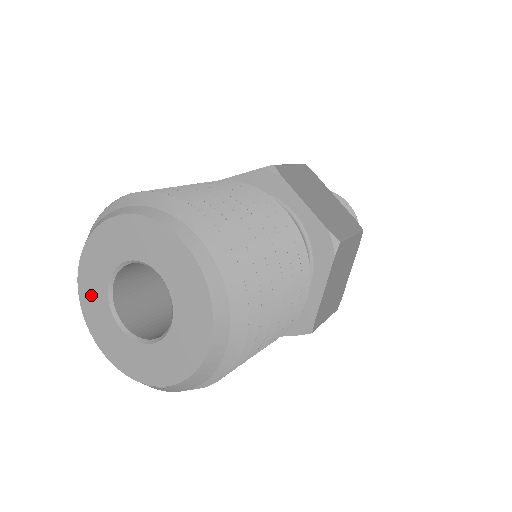
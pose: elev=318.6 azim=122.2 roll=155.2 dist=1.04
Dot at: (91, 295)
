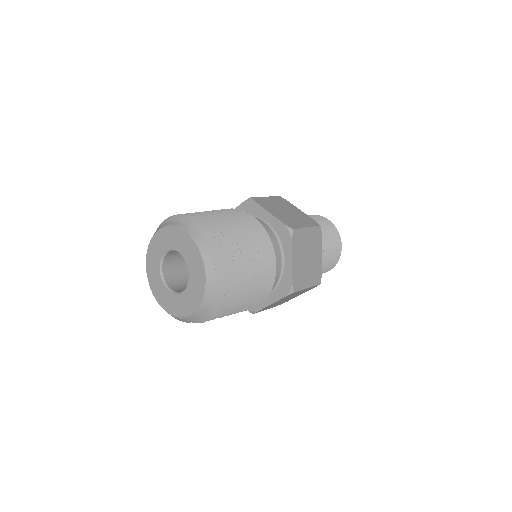
Dot at: (153, 278)
